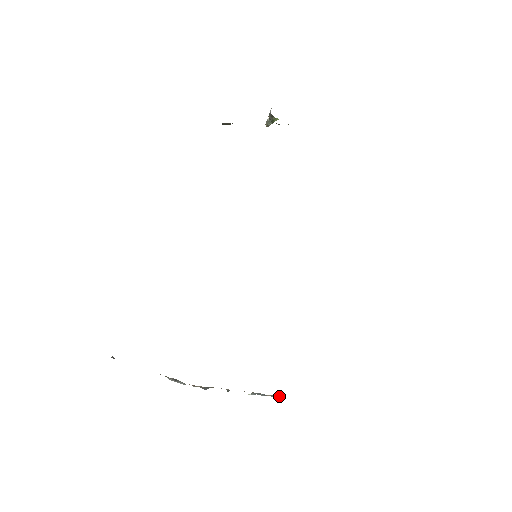
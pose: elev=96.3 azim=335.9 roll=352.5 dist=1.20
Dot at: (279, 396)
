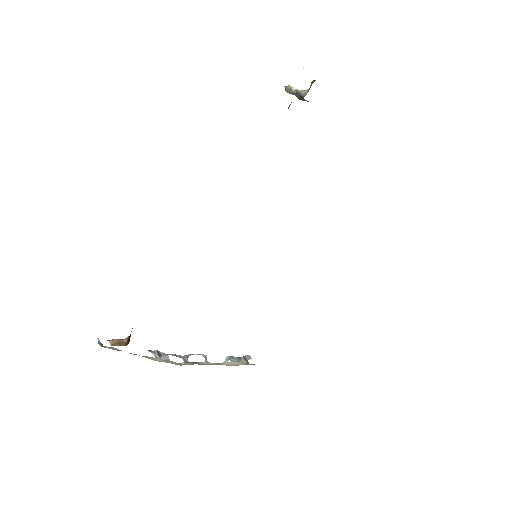
Dot at: (246, 357)
